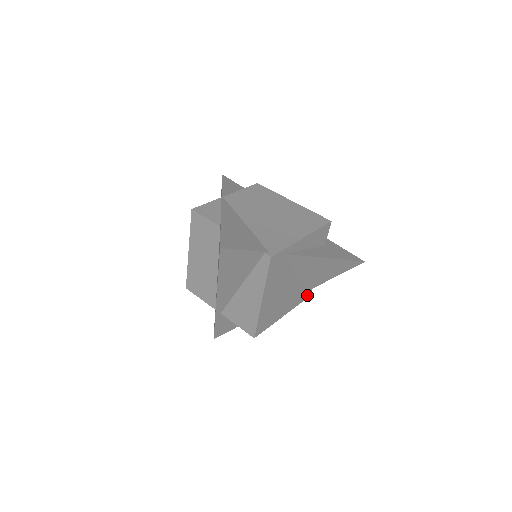
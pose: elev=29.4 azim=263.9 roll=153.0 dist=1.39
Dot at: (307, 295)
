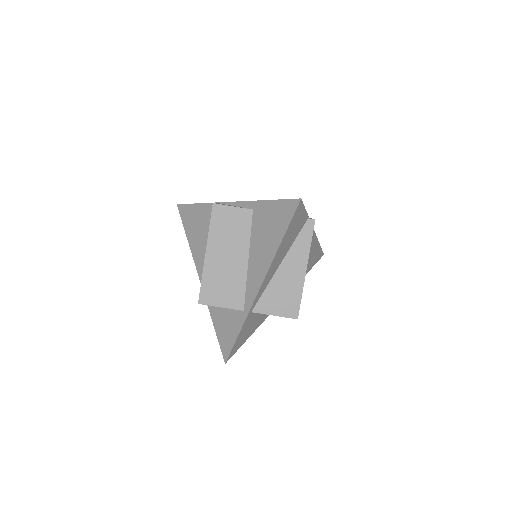
Dot at: occluded
